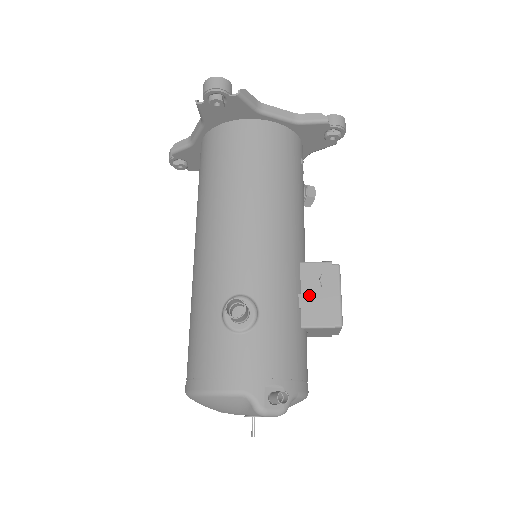
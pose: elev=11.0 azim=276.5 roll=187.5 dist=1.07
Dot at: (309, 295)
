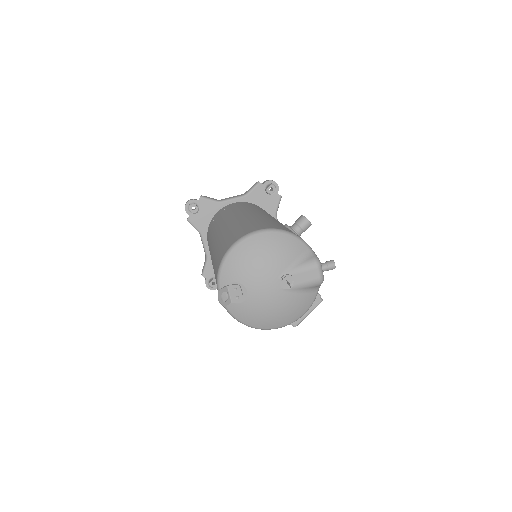
Dot at: occluded
